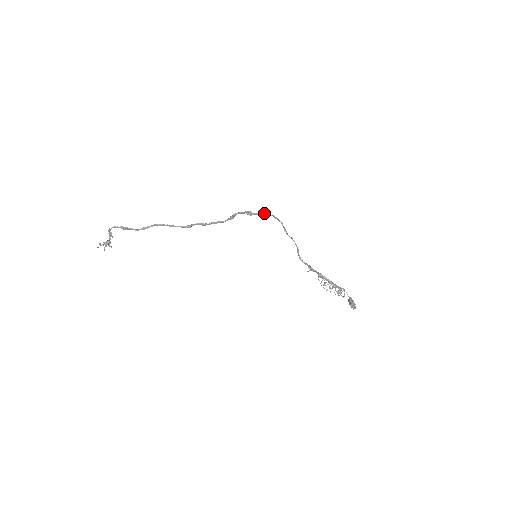
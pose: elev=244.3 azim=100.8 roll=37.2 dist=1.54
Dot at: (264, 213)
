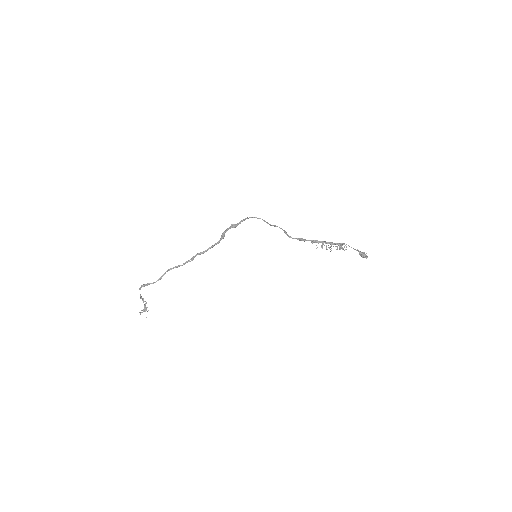
Dot at: (244, 219)
